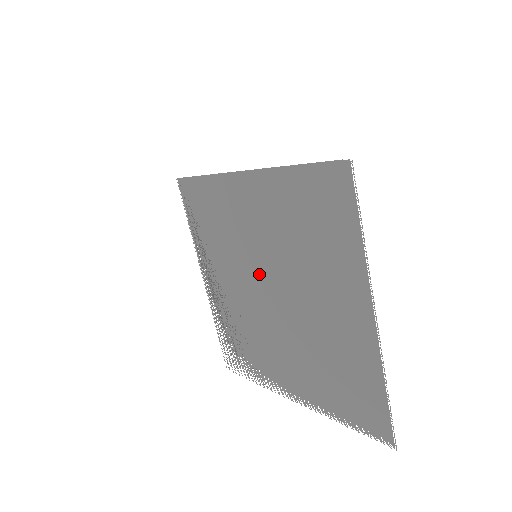
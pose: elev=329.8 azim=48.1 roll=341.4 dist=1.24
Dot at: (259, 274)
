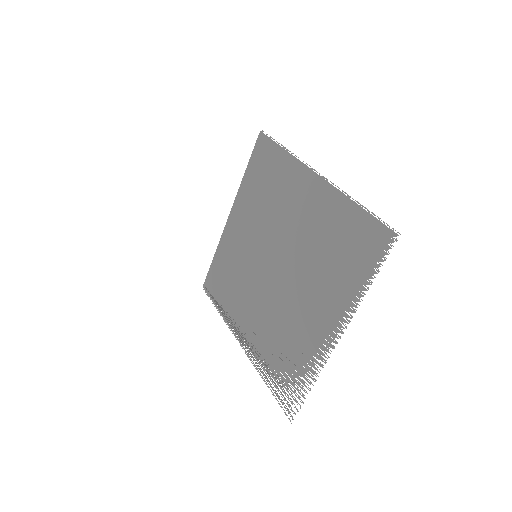
Dot at: (263, 266)
